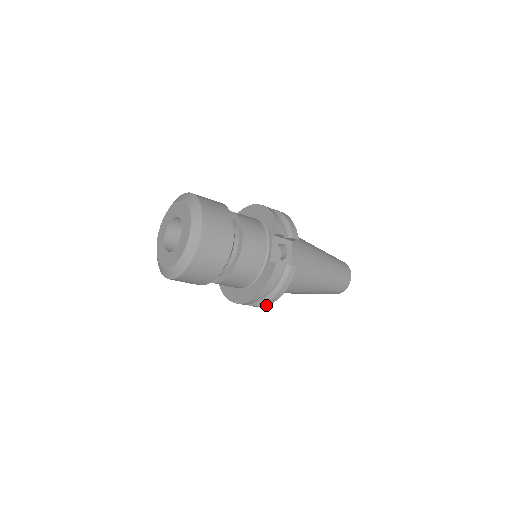
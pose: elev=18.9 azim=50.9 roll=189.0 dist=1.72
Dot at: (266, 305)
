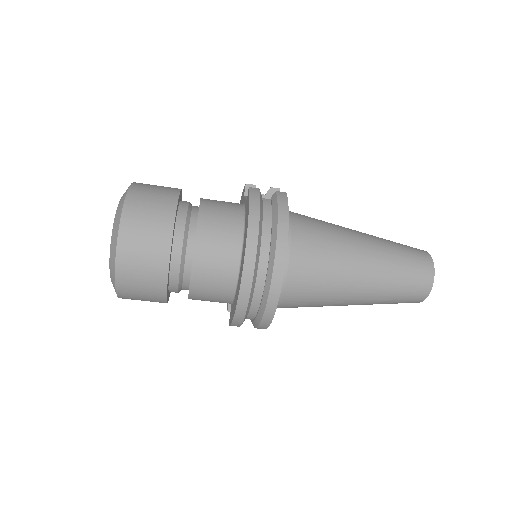
Dot at: (282, 259)
